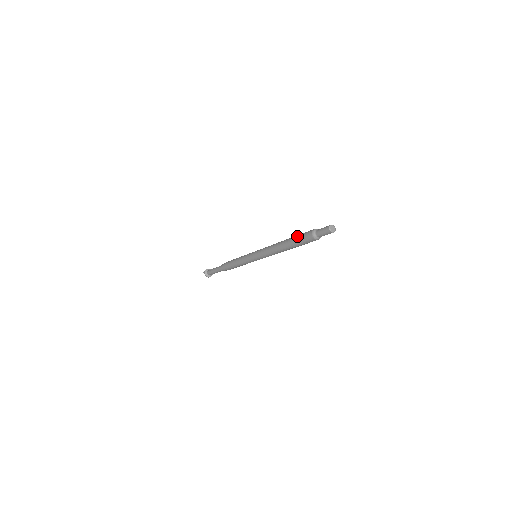
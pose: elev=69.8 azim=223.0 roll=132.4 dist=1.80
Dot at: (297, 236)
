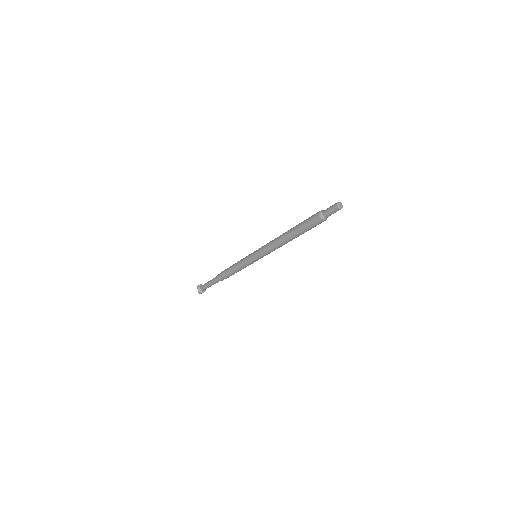
Dot at: (304, 220)
